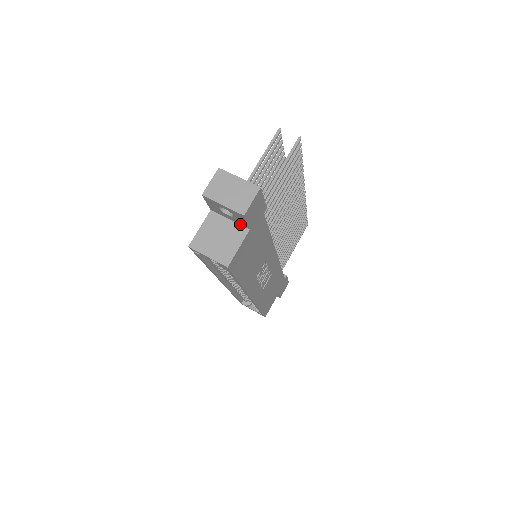
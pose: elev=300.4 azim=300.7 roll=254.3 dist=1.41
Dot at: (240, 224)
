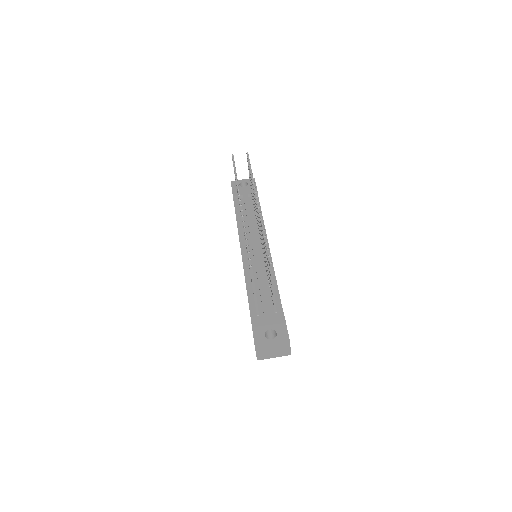
Dot at: occluded
